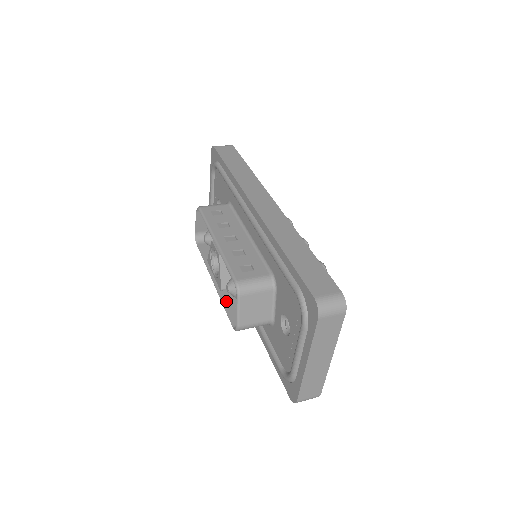
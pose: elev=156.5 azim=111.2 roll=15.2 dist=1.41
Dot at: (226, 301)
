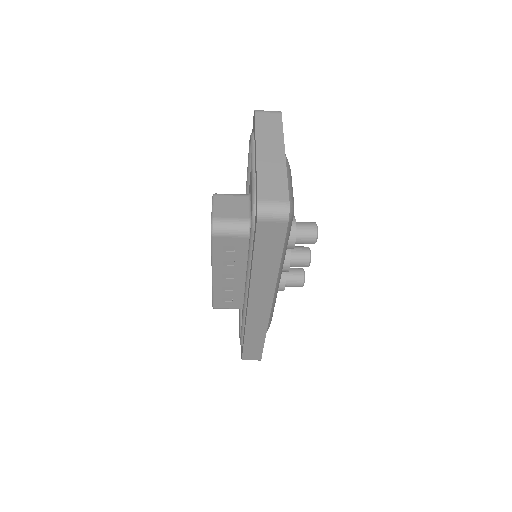
Dot at: (216, 256)
